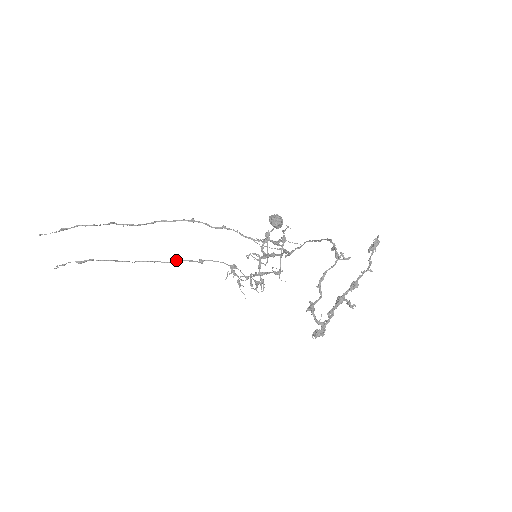
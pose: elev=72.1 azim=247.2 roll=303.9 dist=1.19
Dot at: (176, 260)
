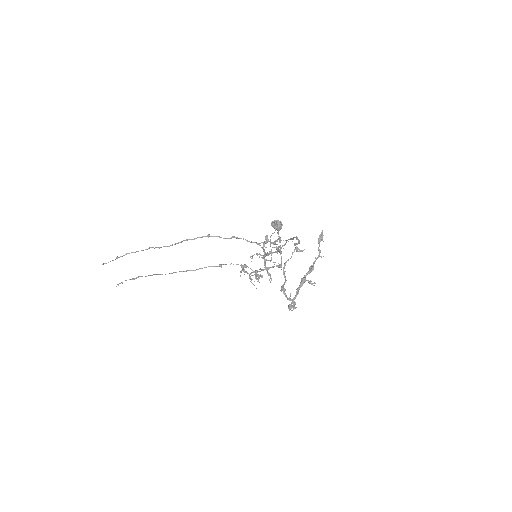
Dot at: occluded
